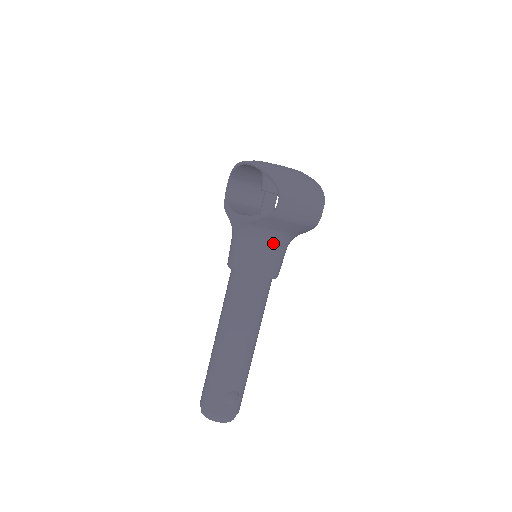
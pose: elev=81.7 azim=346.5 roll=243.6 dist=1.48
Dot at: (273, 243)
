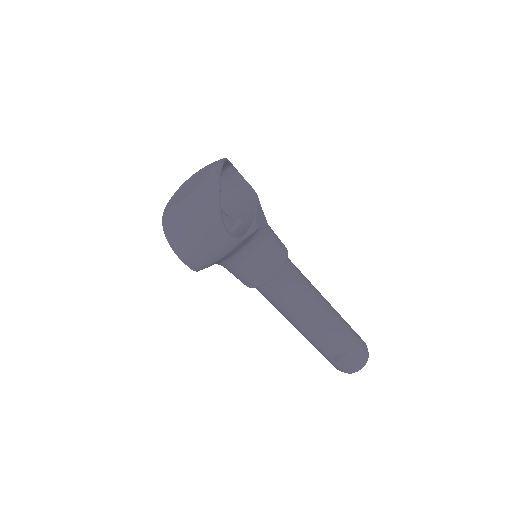
Dot at: (240, 260)
